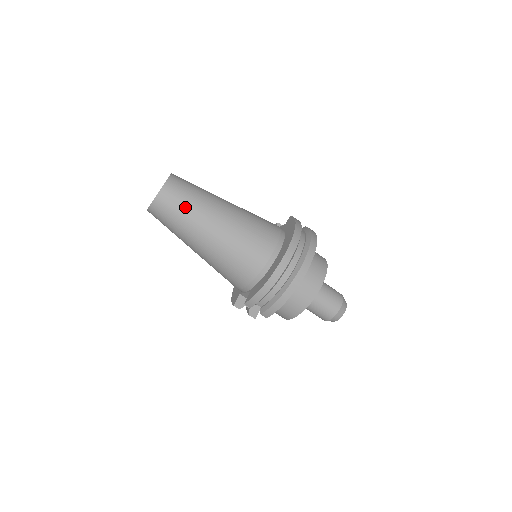
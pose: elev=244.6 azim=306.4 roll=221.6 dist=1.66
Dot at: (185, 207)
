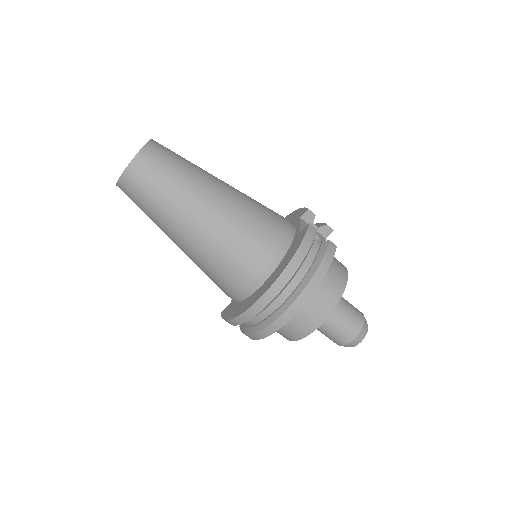
Dot at: (149, 204)
